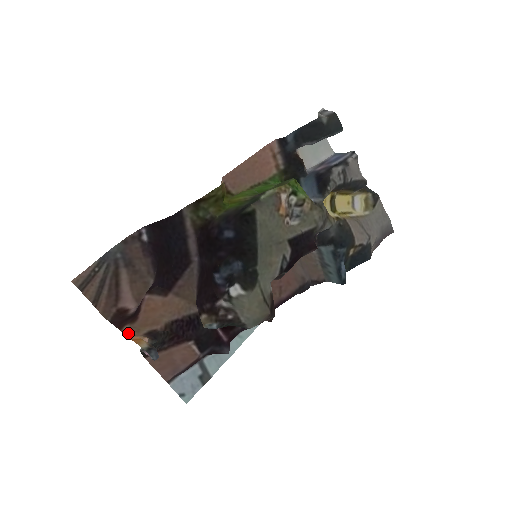
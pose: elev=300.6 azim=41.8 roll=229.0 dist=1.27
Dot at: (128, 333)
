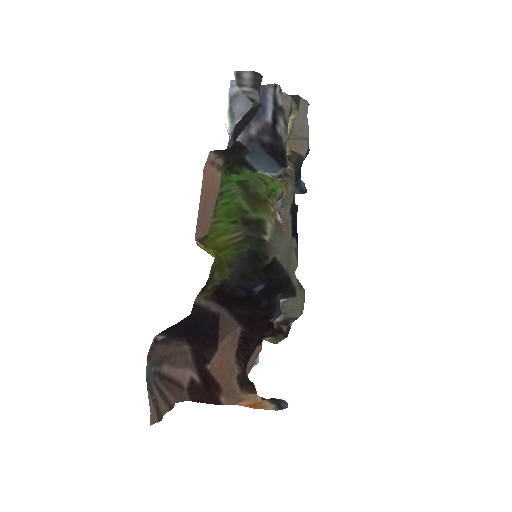
Dot at: (231, 402)
